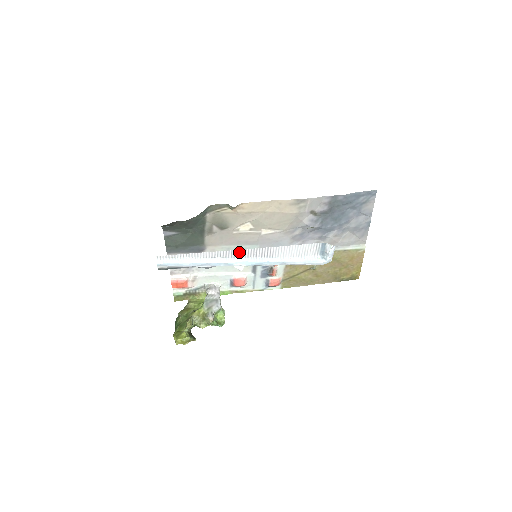
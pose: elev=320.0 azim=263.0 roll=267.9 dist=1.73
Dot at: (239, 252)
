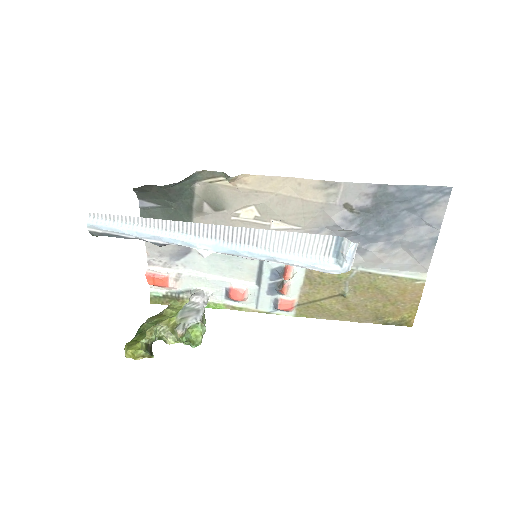
Dot at: (206, 228)
